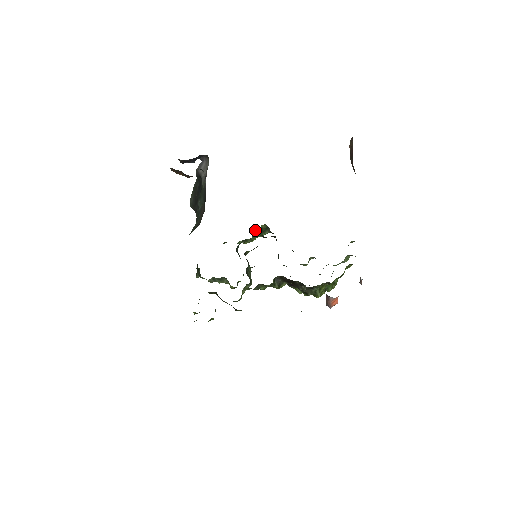
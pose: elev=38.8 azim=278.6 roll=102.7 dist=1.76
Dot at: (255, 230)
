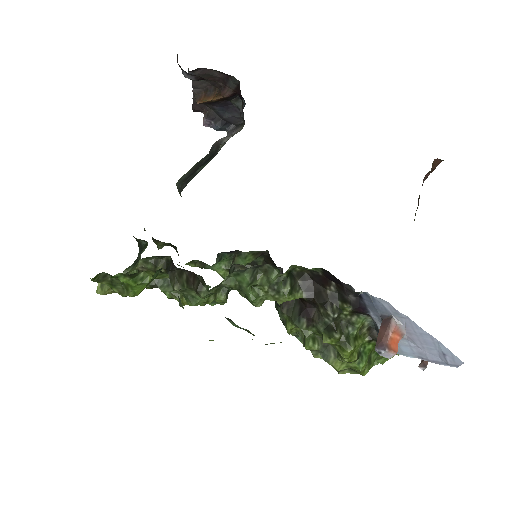
Dot at: occluded
